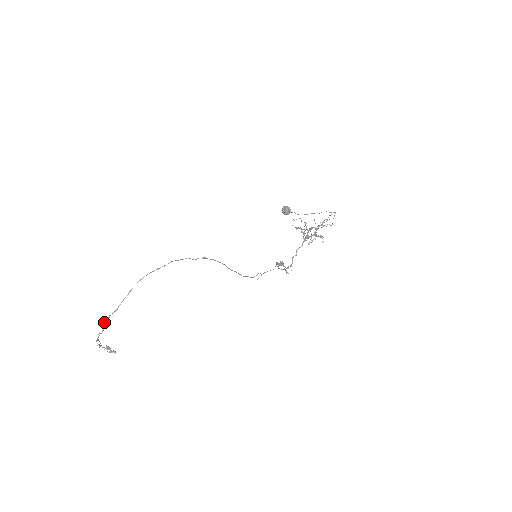
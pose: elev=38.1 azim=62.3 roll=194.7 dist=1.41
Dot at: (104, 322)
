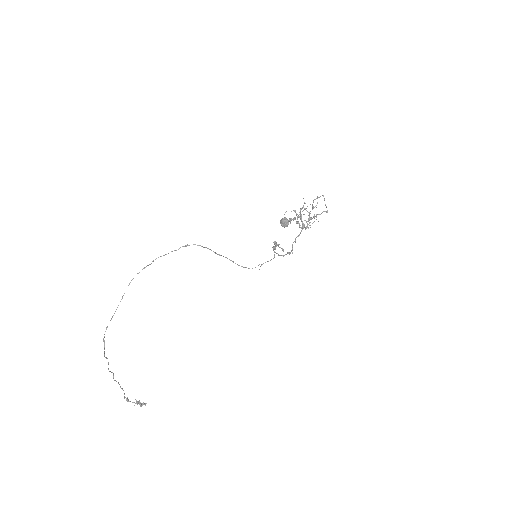
Dot at: (104, 336)
